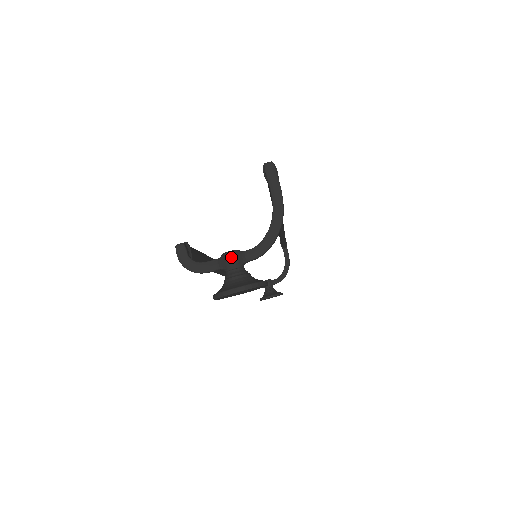
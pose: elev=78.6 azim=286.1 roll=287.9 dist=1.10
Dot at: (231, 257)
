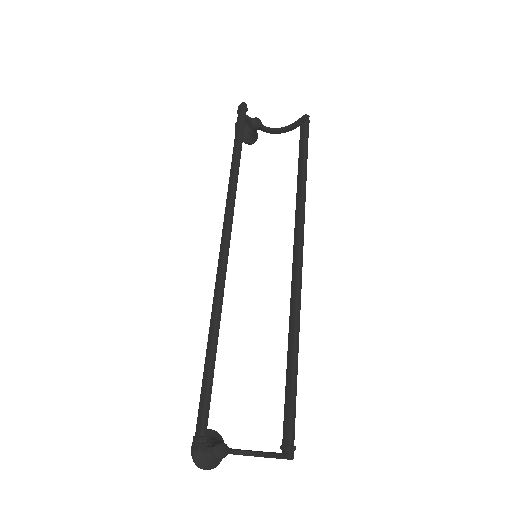
Dot at: occluded
